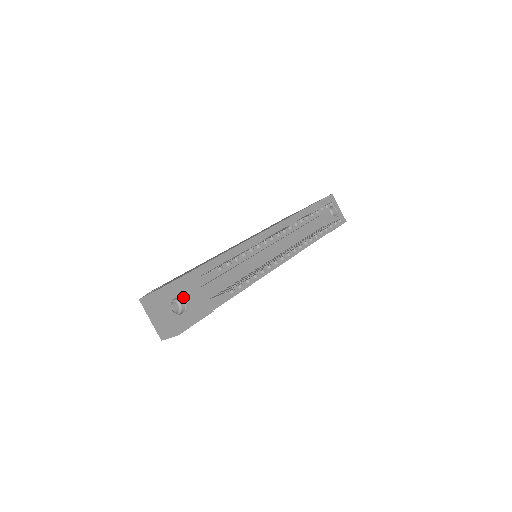
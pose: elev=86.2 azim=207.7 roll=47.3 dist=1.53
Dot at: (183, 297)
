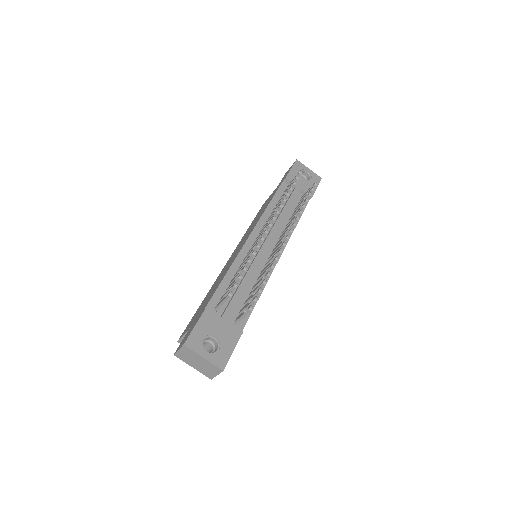
Dot at: (211, 335)
